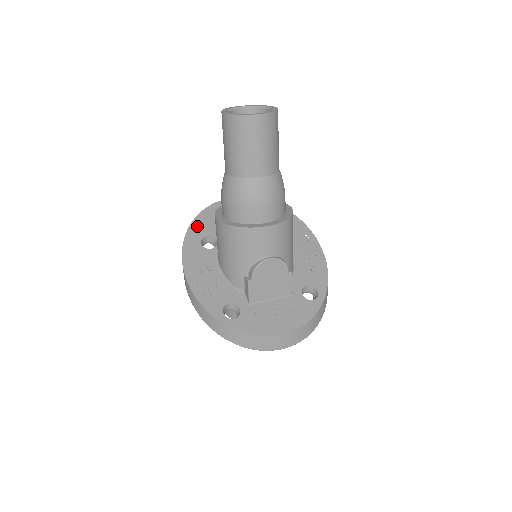
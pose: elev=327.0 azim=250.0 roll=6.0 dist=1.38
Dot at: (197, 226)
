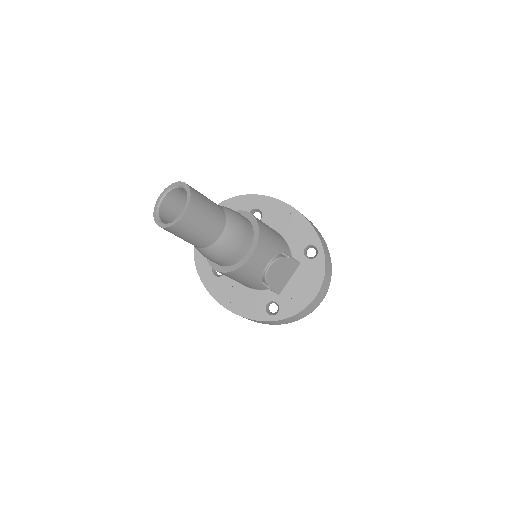
Dot at: (201, 265)
